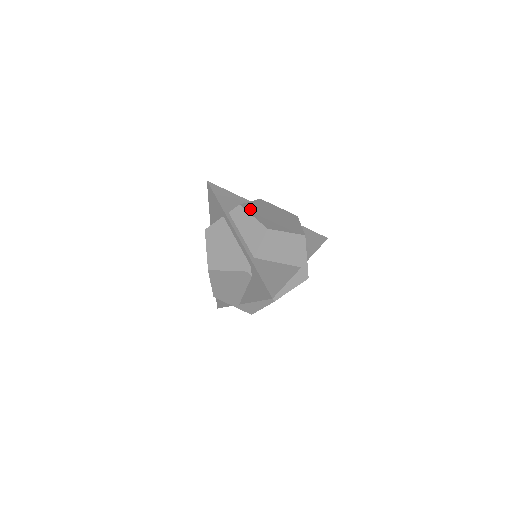
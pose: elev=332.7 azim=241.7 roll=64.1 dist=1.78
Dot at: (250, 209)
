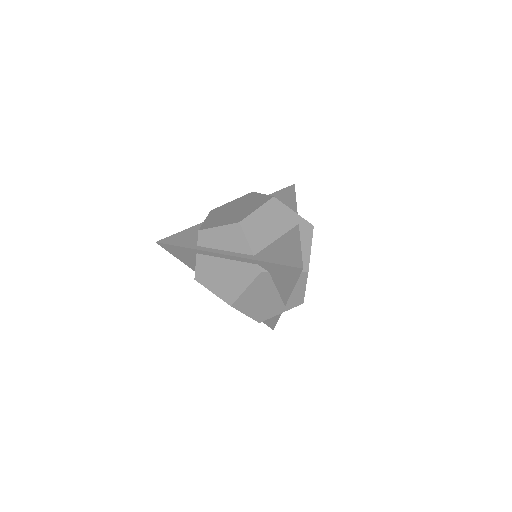
Dot at: (210, 225)
